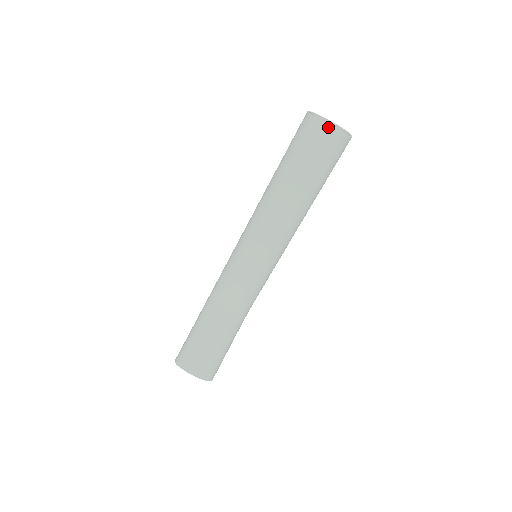
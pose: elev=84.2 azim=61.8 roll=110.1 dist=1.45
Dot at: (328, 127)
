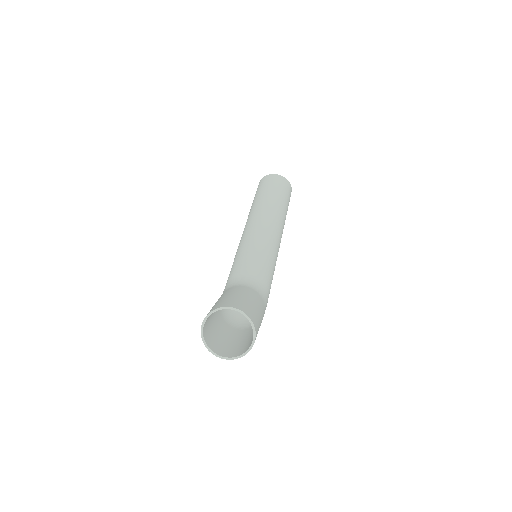
Dot at: (275, 174)
